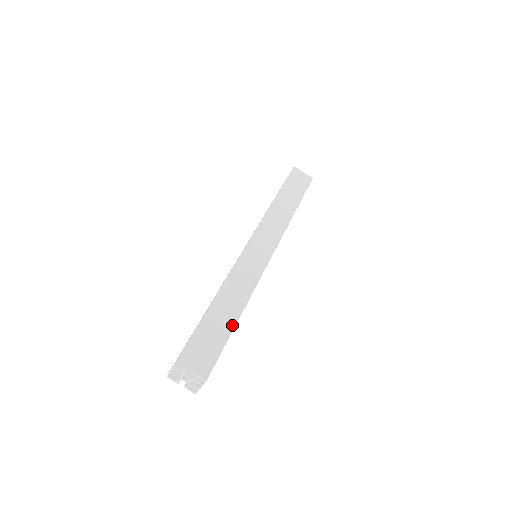
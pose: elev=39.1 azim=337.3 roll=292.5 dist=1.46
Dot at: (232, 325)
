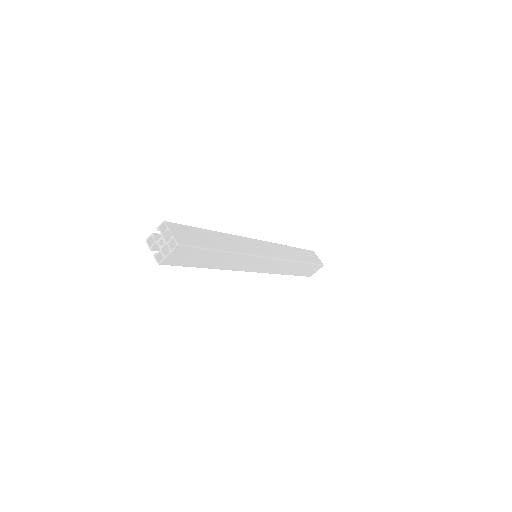
Dot at: (217, 248)
